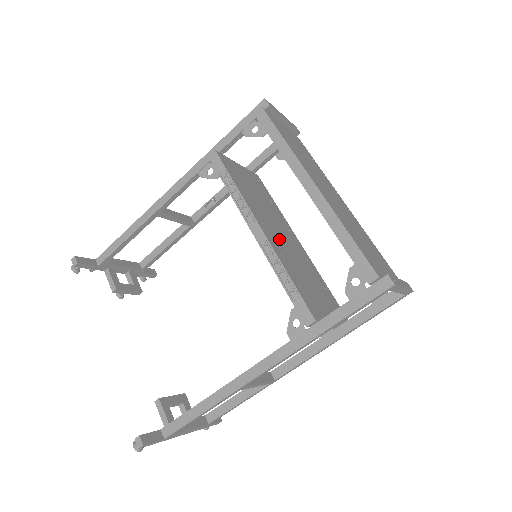
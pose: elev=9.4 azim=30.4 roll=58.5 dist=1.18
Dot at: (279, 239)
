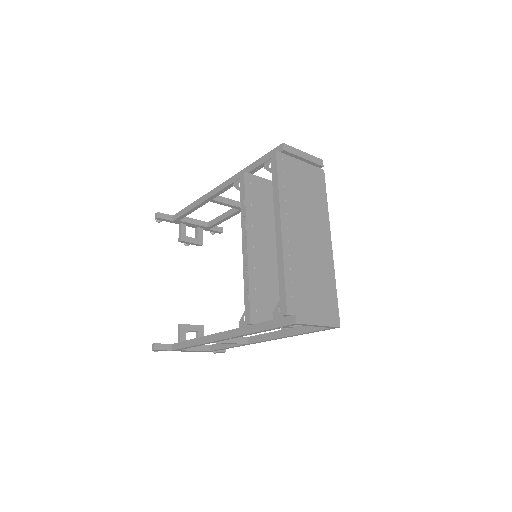
Dot at: (265, 253)
